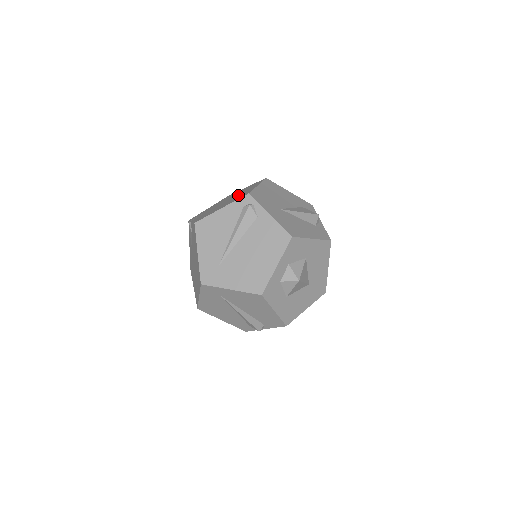
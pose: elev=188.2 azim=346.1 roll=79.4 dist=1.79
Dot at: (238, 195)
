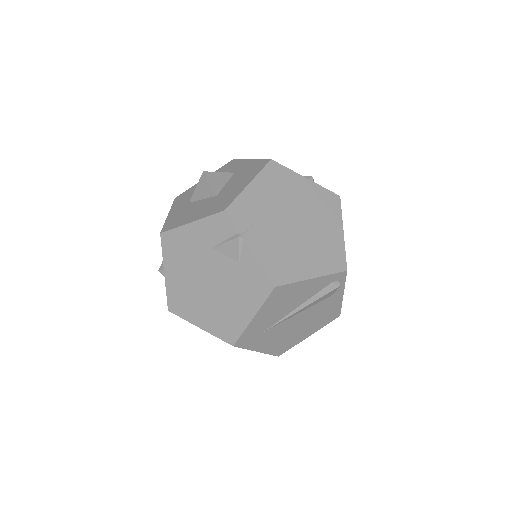
Dot at: (317, 231)
